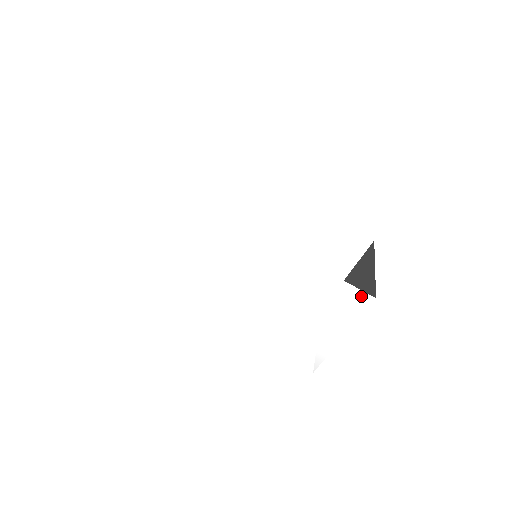
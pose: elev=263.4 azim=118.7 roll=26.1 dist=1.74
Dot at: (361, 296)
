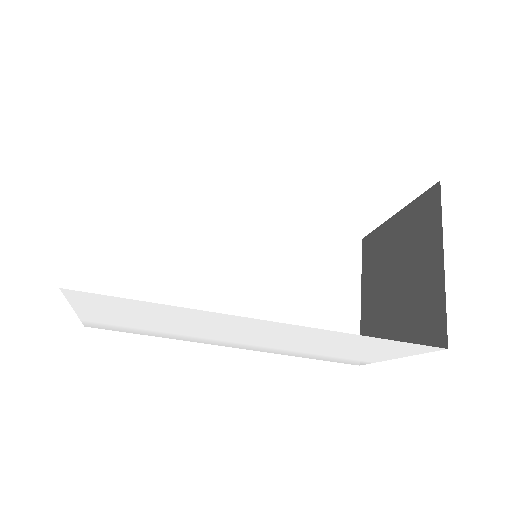
Dot at: (424, 347)
